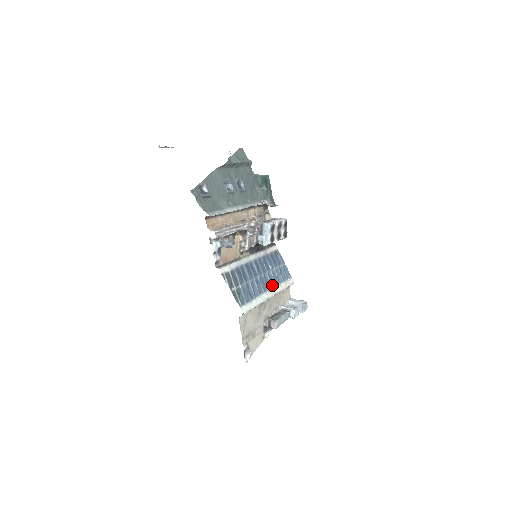
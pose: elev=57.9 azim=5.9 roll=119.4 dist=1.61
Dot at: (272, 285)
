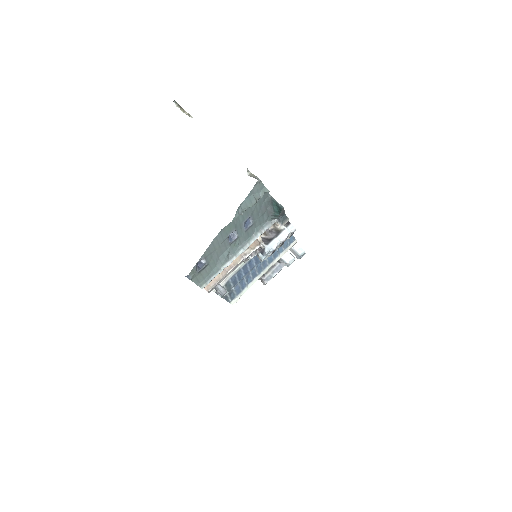
Dot at: (269, 262)
